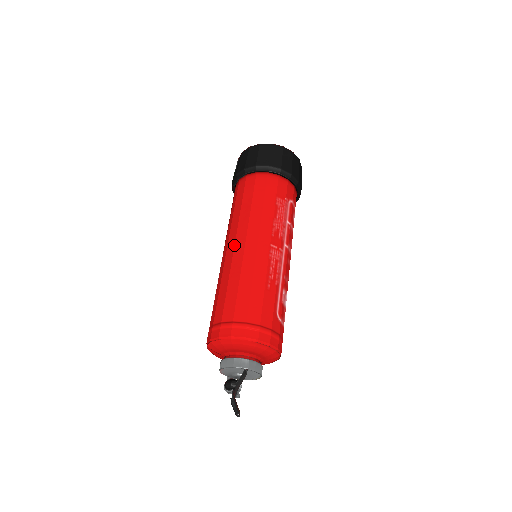
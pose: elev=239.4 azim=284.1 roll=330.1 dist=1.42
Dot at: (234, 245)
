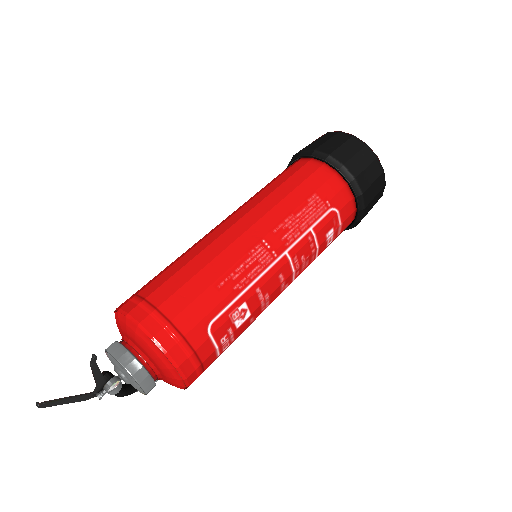
Dot at: (224, 221)
